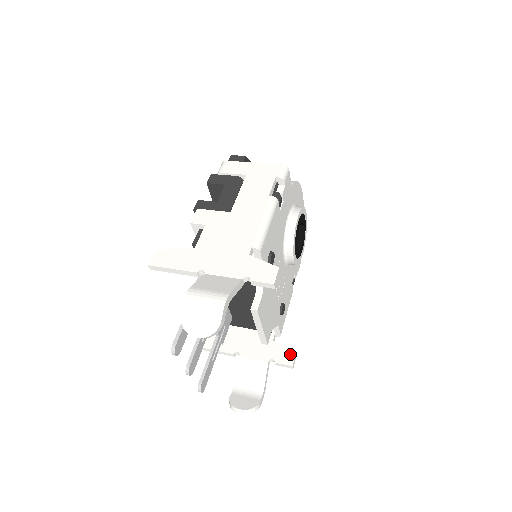
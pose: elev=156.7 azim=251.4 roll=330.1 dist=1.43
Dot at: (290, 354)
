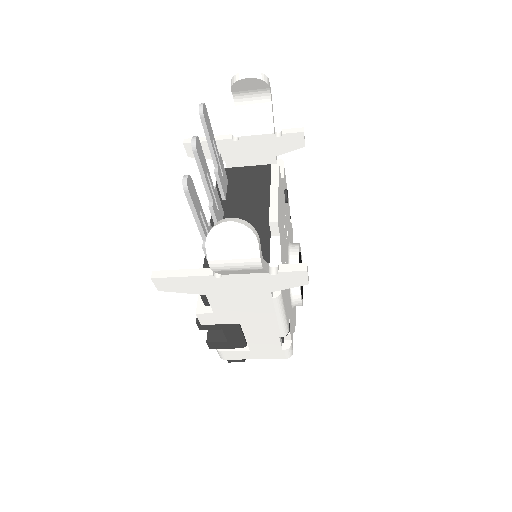
Dot at: occluded
